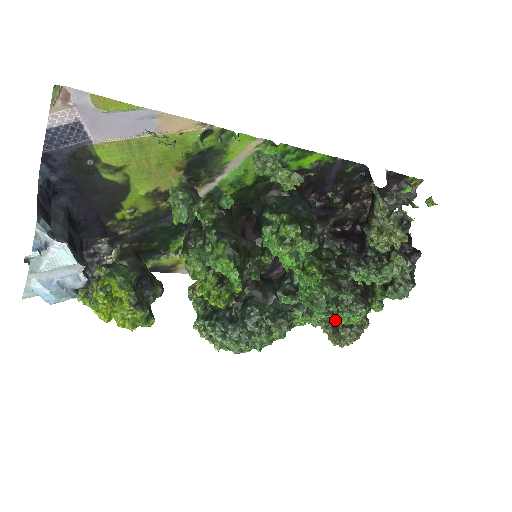
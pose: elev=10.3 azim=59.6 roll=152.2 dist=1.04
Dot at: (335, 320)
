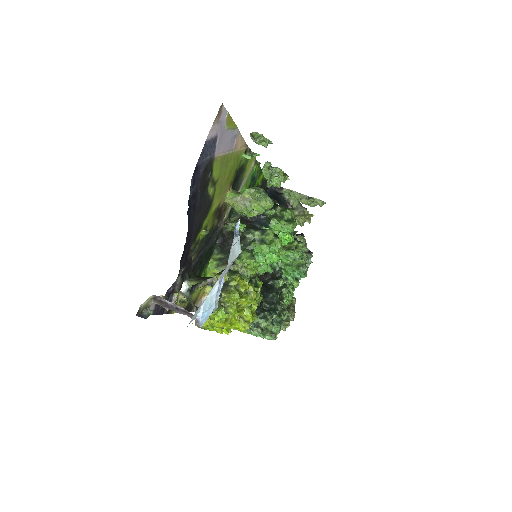
Dot at: occluded
